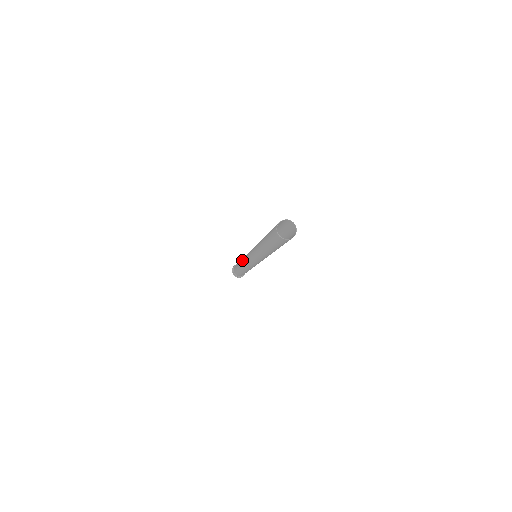
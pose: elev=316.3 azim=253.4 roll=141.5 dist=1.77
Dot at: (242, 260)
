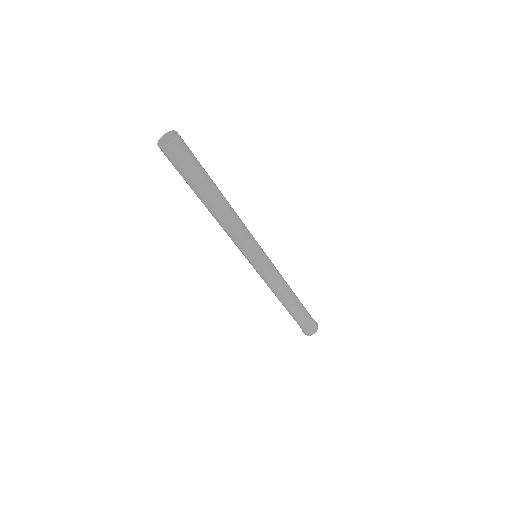
Dot at: occluded
